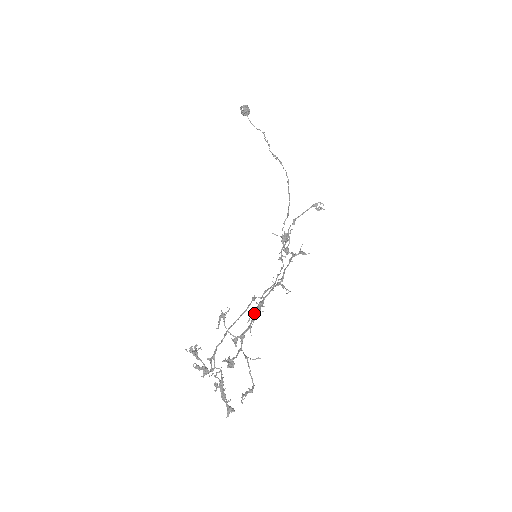
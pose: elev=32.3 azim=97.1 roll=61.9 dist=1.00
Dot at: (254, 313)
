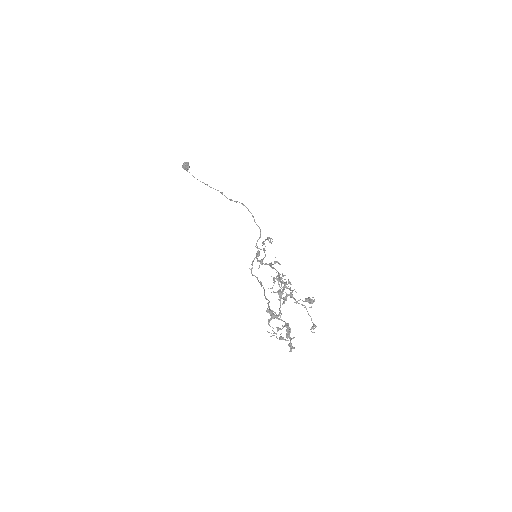
Dot at: (290, 283)
